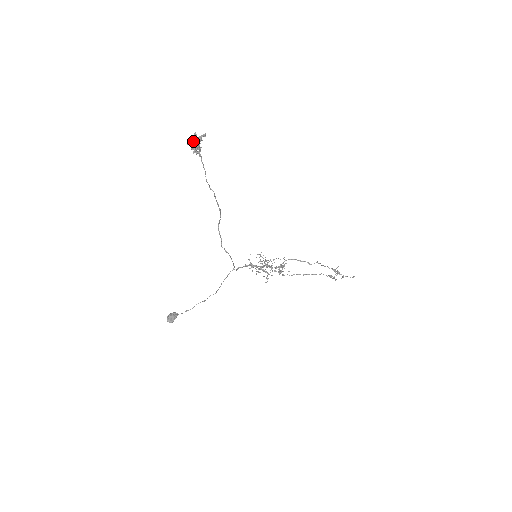
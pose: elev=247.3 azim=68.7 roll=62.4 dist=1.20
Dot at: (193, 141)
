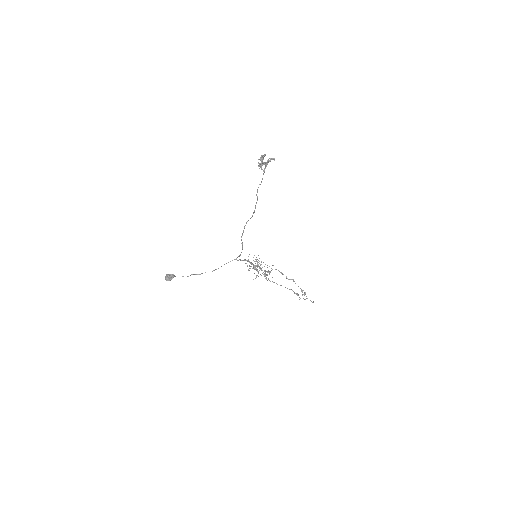
Dot at: occluded
